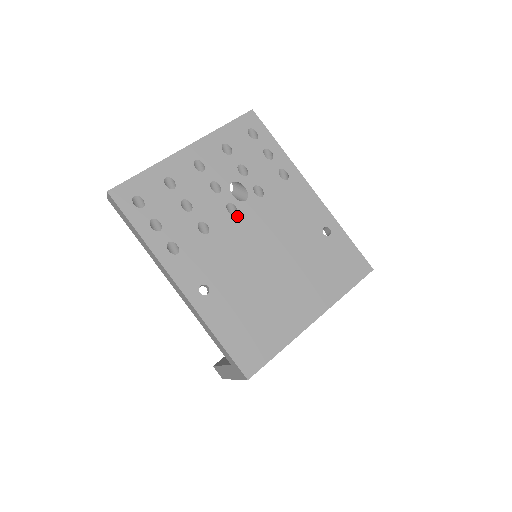
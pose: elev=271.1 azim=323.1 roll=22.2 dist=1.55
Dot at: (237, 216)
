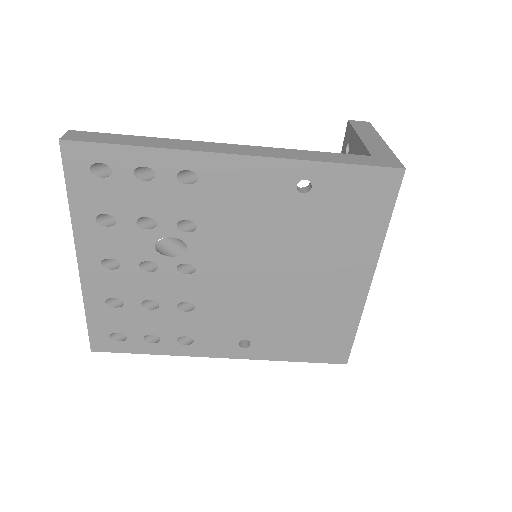
Dot at: (198, 270)
